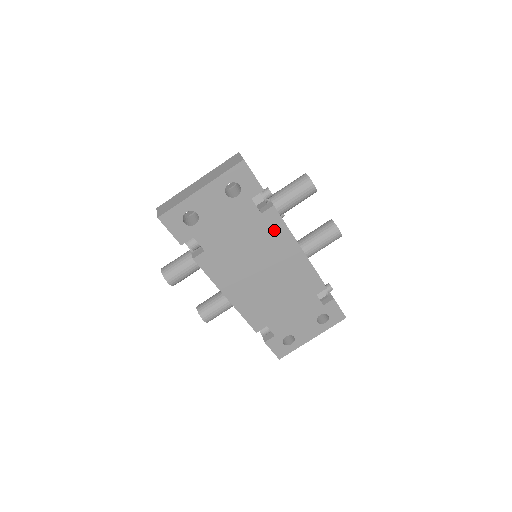
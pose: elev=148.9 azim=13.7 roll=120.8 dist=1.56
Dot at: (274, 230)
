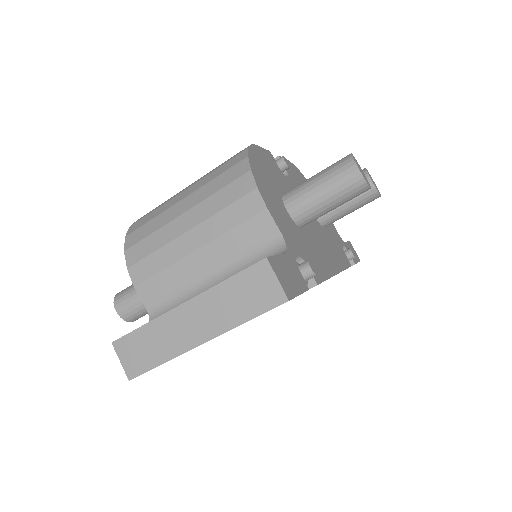
Dot at: occluded
